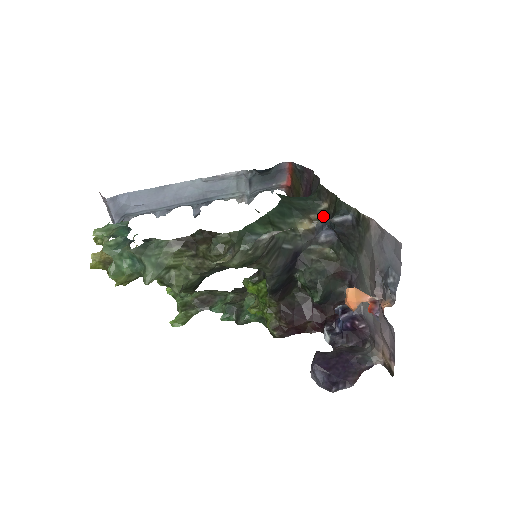
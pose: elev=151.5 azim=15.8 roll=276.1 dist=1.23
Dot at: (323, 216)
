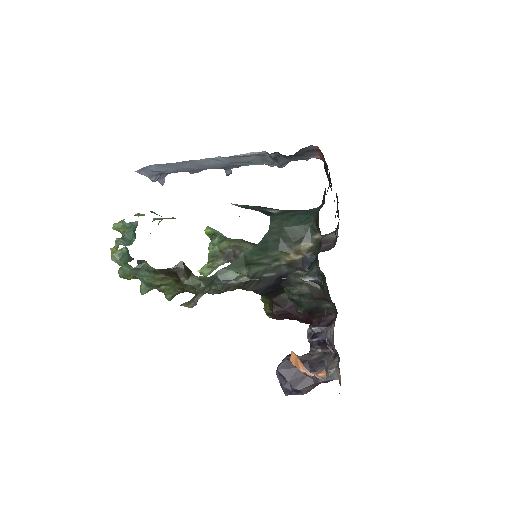
Dot at: (314, 248)
